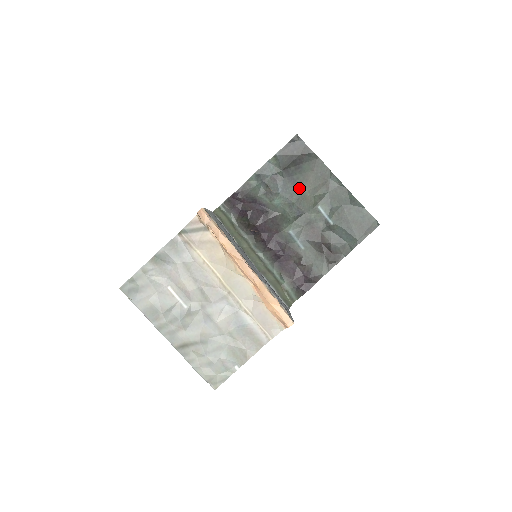
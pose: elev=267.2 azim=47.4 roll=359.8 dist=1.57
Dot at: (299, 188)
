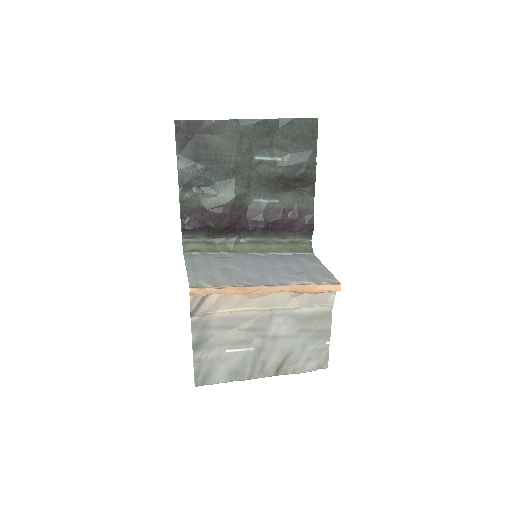
Dot at: (226, 162)
